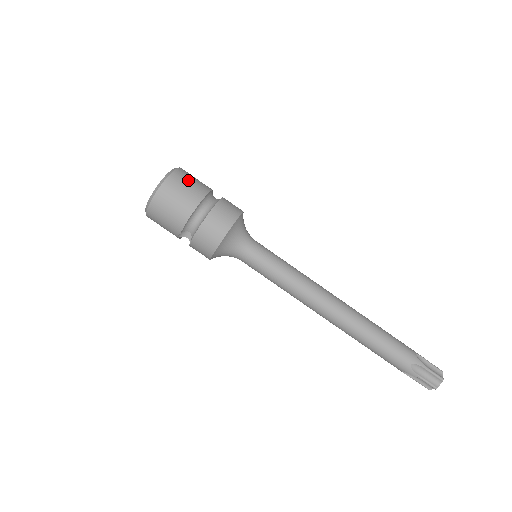
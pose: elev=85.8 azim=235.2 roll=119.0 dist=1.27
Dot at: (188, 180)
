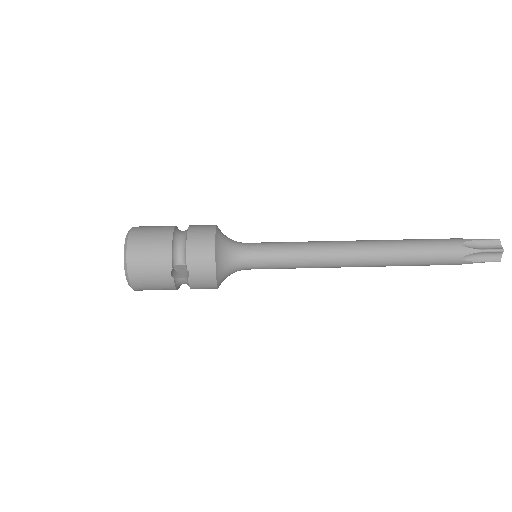
Dot at: (151, 226)
